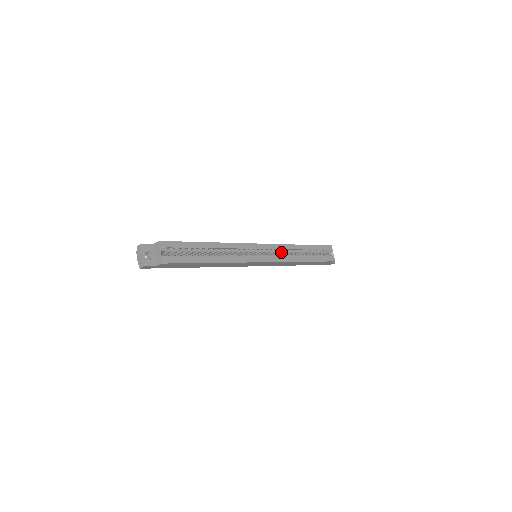
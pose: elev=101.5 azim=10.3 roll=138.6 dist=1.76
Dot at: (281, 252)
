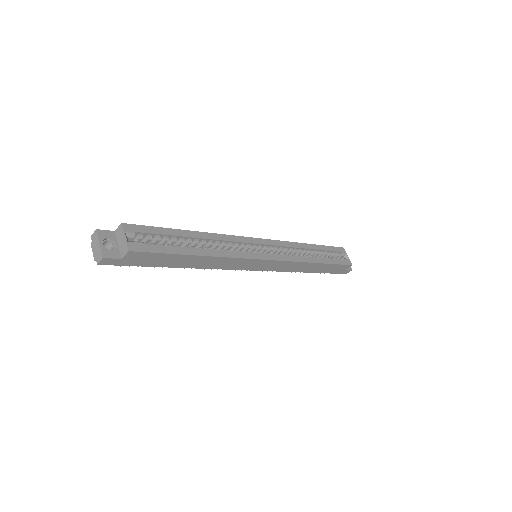
Dot at: (286, 251)
